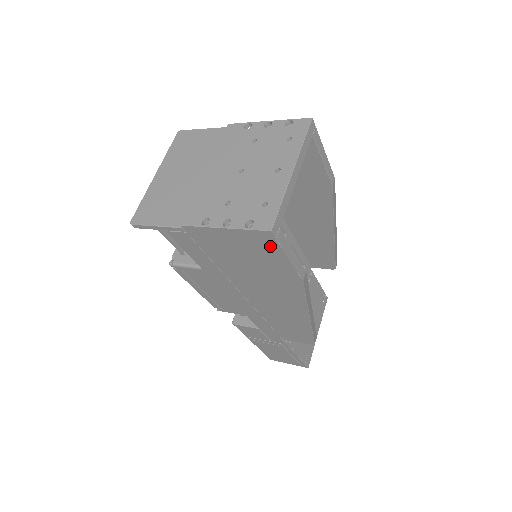
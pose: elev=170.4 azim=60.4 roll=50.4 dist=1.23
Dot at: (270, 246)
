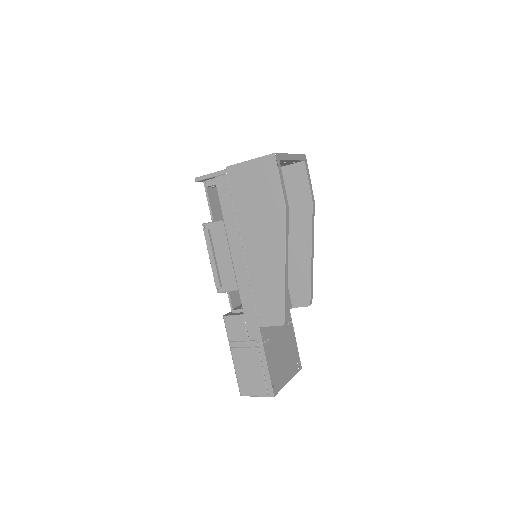
Dot at: (272, 170)
